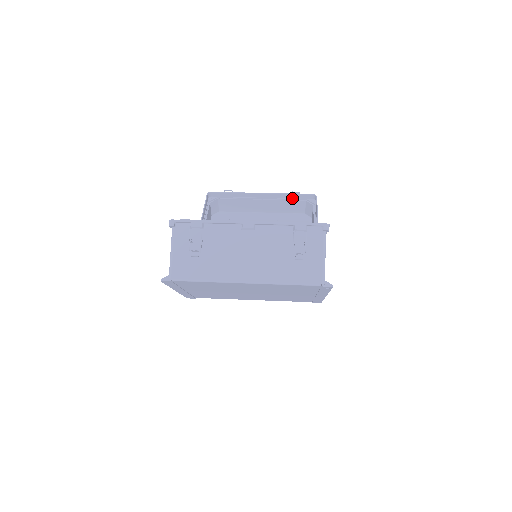
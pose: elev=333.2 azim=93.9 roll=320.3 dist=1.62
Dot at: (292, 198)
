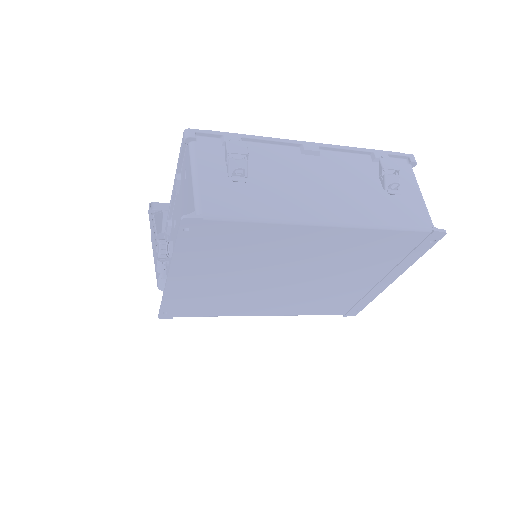
Dot at: occluded
